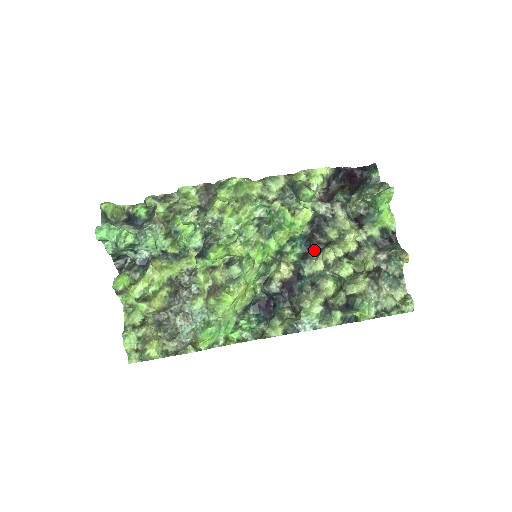
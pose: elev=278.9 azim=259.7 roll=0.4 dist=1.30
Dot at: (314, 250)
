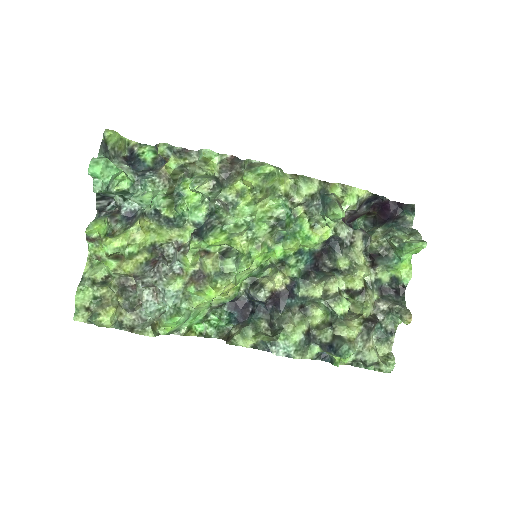
Dot at: (317, 271)
